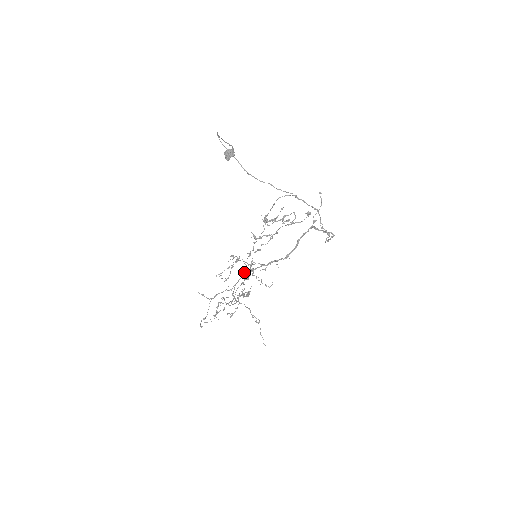
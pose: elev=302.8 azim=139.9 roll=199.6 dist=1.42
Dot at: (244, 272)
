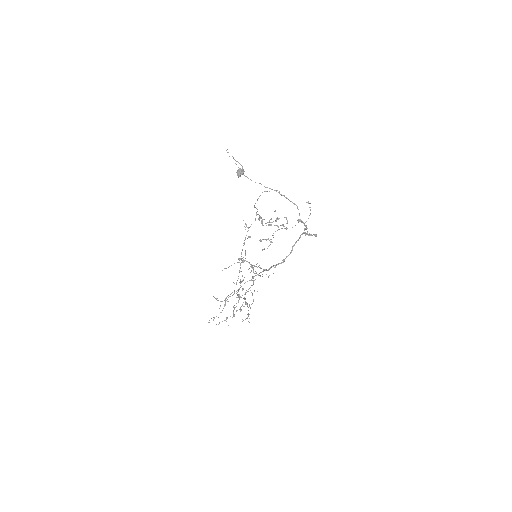
Dot at: (241, 262)
